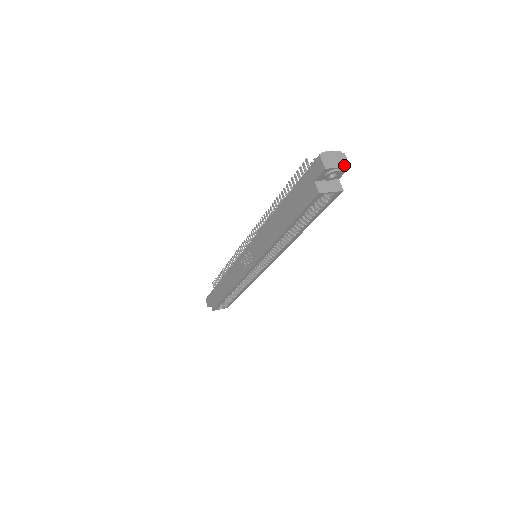
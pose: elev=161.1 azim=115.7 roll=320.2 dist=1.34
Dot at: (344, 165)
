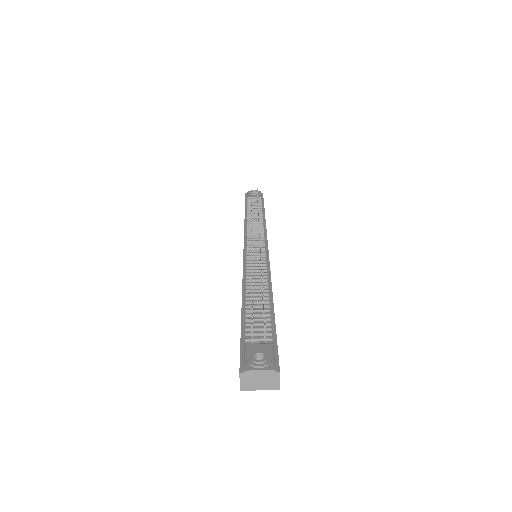
Dot at: (271, 387)
